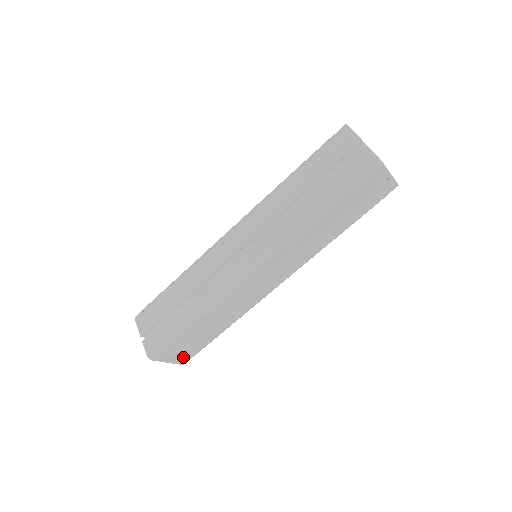
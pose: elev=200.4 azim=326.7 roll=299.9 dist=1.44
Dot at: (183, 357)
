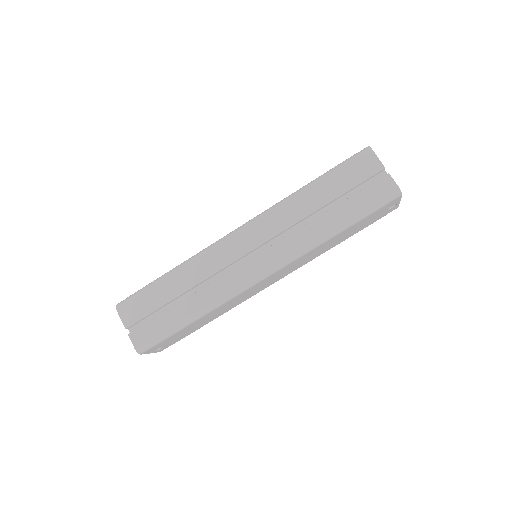
Dot at: (165, 346)
